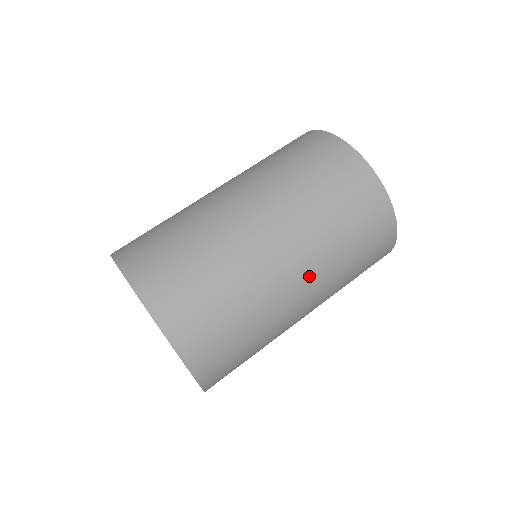
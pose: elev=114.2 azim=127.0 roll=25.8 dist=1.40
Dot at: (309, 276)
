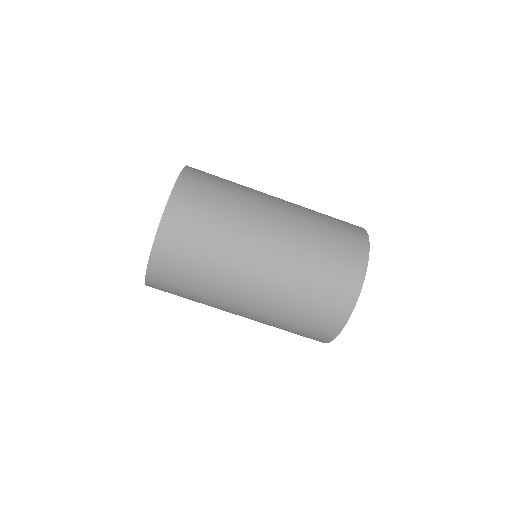
Dot at: occluded
